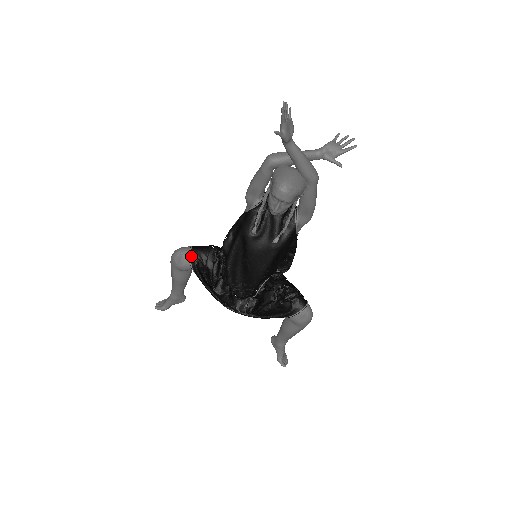
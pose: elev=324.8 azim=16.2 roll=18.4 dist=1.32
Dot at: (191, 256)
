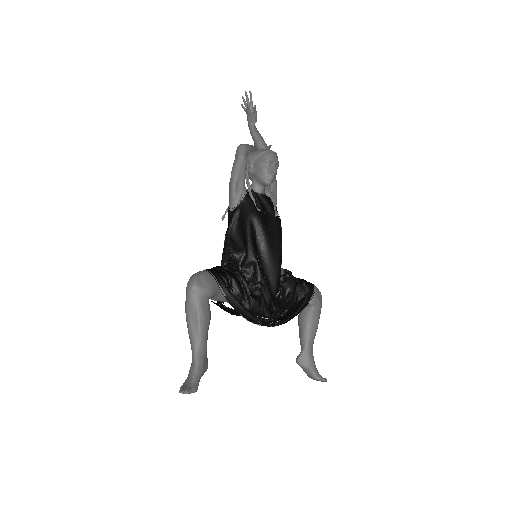
Dot at: (212, 273)
